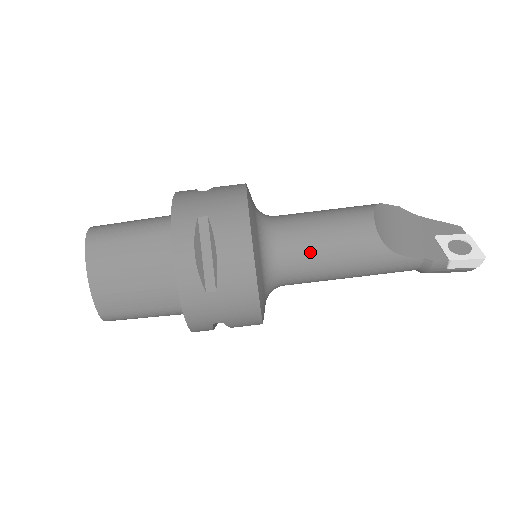
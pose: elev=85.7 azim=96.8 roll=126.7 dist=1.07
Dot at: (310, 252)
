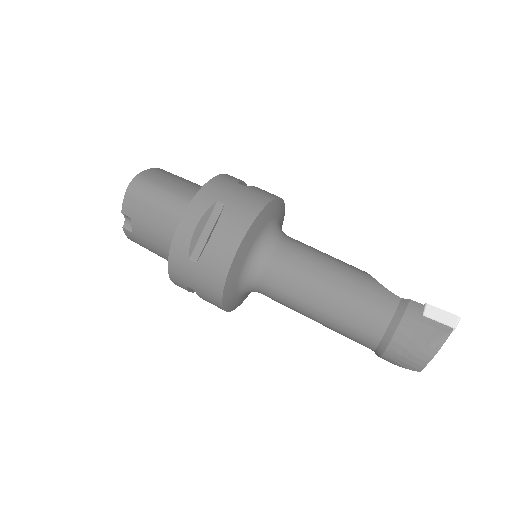
Dot at: (310, 246)
